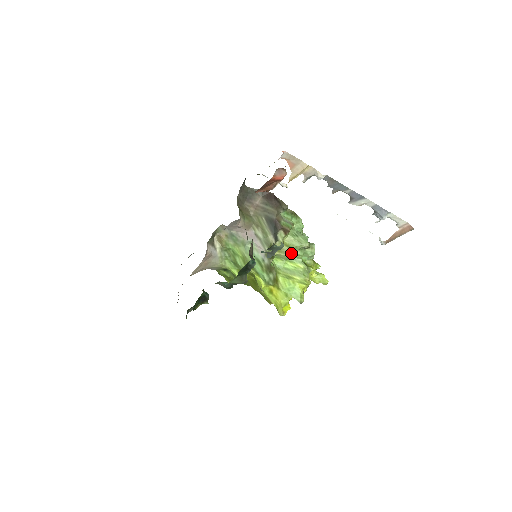
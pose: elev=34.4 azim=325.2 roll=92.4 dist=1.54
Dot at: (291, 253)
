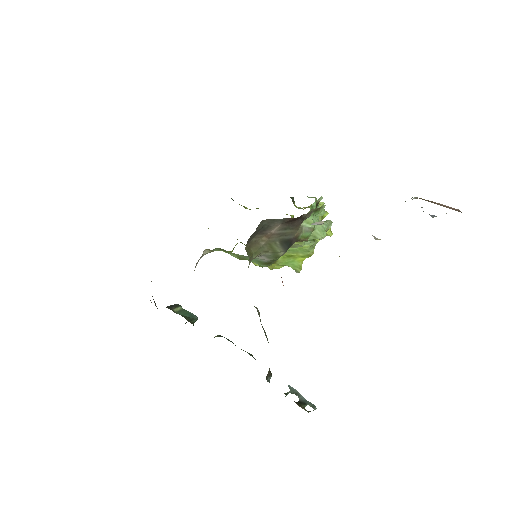
Dot at: (301, 245)
